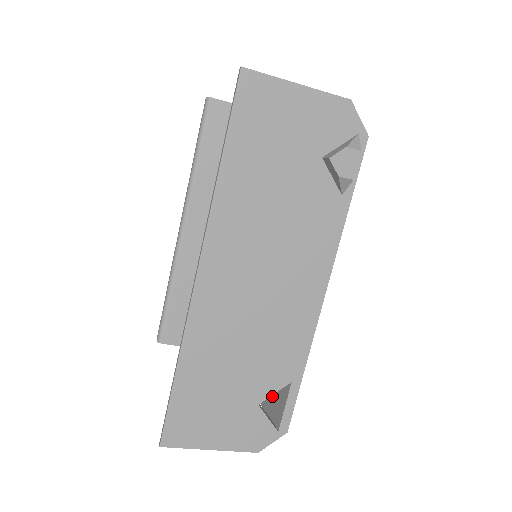
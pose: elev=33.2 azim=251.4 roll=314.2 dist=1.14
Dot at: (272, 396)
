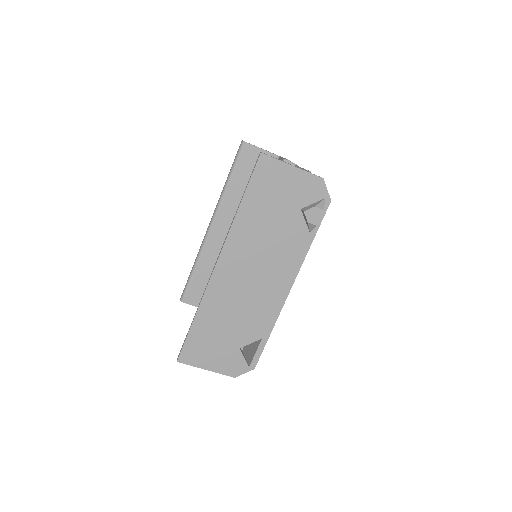
Dot at: (250, 347)
